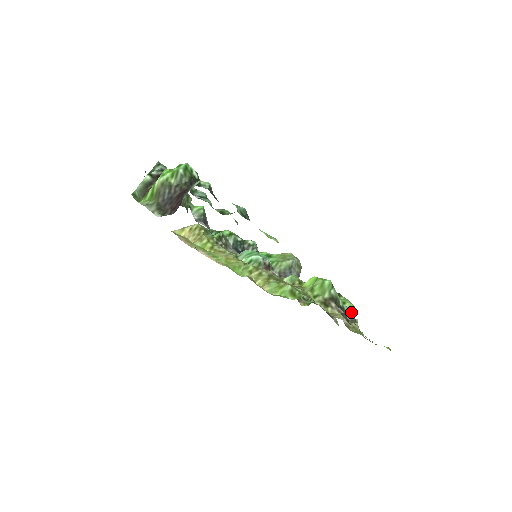
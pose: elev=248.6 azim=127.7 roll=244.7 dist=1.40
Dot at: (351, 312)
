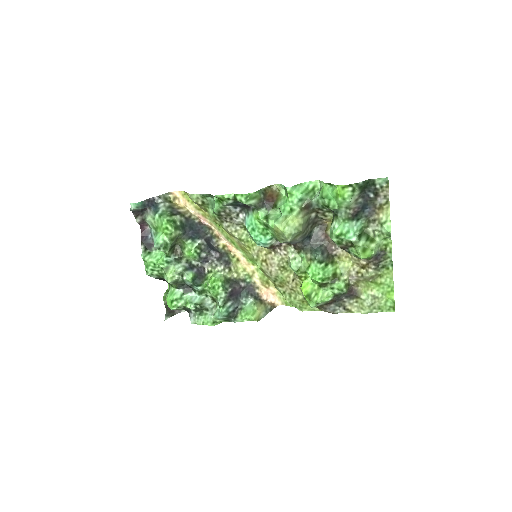
Dot at: (366, 259)
